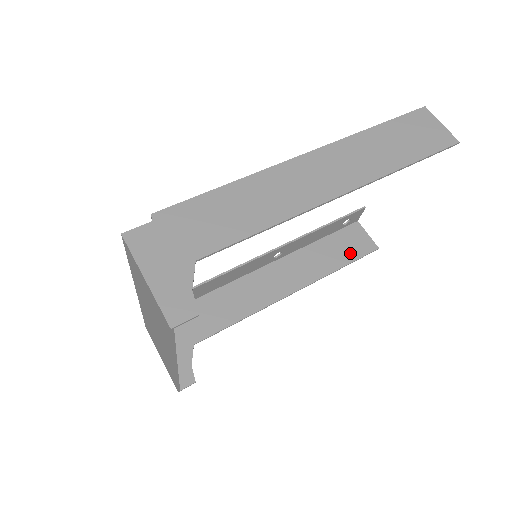
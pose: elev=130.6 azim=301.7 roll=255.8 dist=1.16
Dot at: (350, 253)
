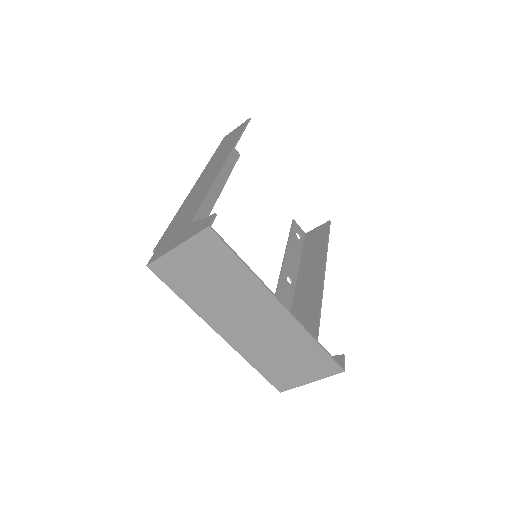
Dot at: (322, 238)
